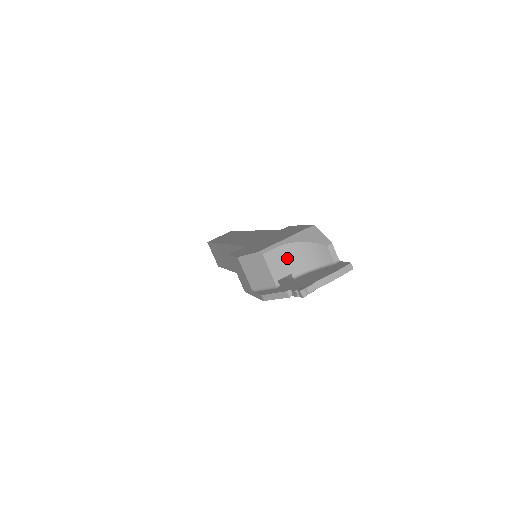
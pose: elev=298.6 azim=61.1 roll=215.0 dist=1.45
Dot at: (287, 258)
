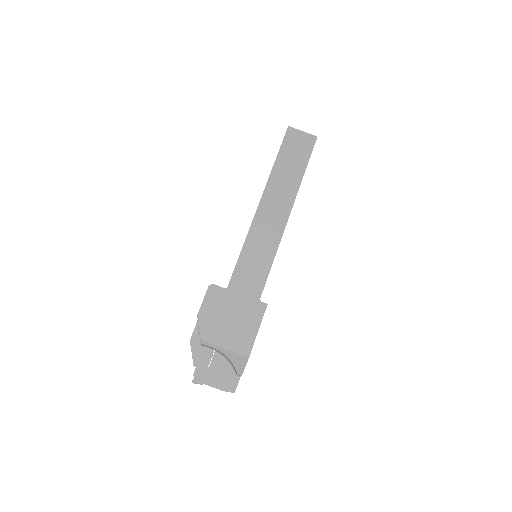
Dot at: (217, 350)
